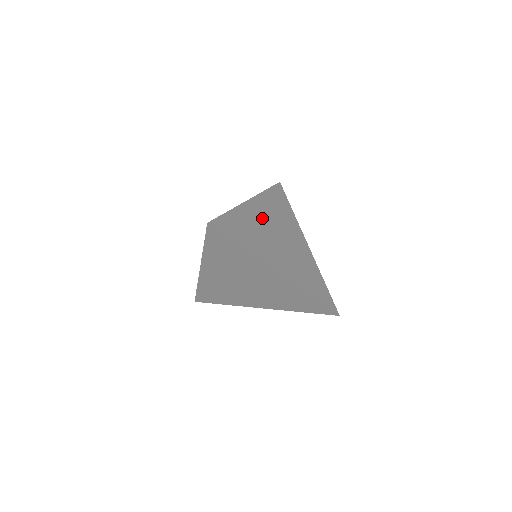
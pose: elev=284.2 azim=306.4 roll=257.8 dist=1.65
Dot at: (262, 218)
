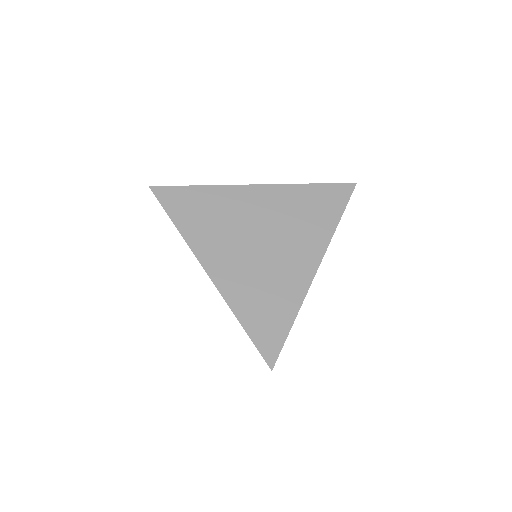
Dot at: (253, 210)
